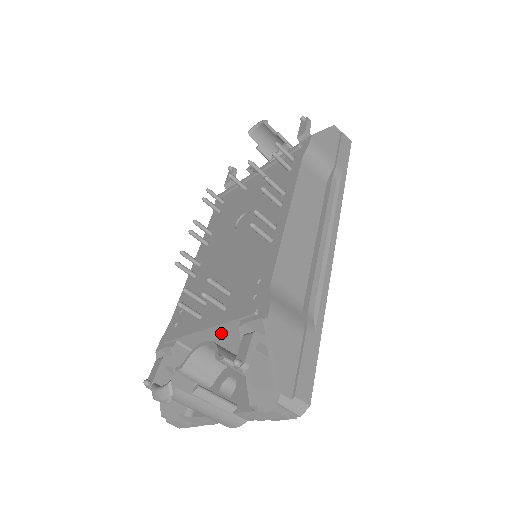
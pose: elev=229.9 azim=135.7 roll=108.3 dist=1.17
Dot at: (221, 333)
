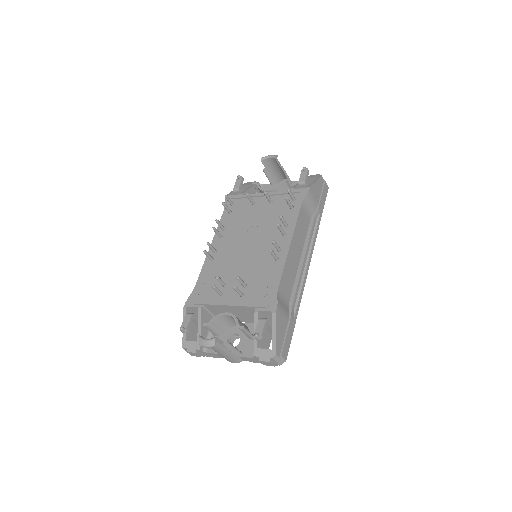
Dot at: (237, 309)
